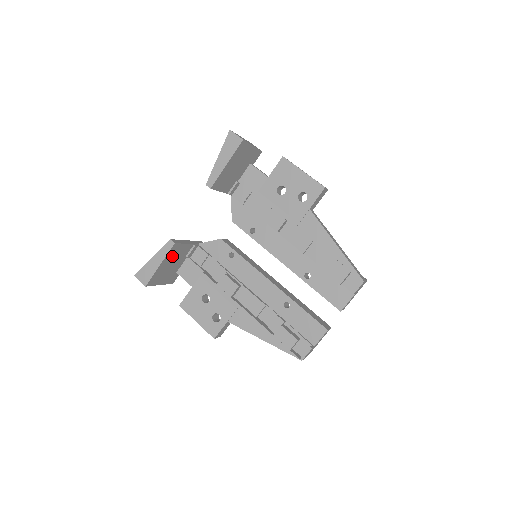
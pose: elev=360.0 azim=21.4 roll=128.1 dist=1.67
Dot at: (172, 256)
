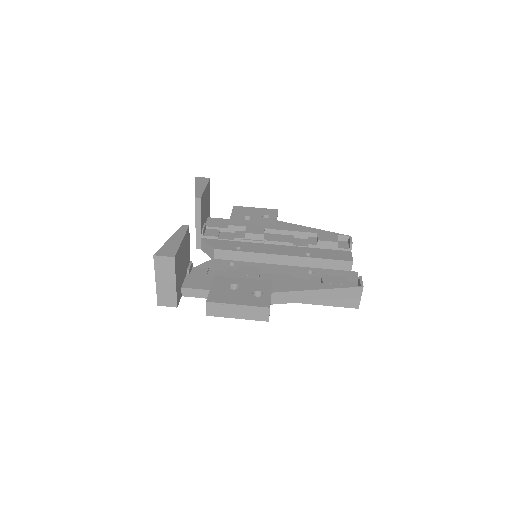
Dot at: (185, 246)
